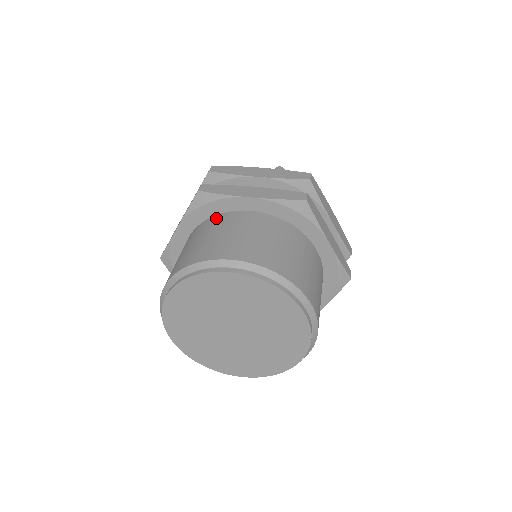
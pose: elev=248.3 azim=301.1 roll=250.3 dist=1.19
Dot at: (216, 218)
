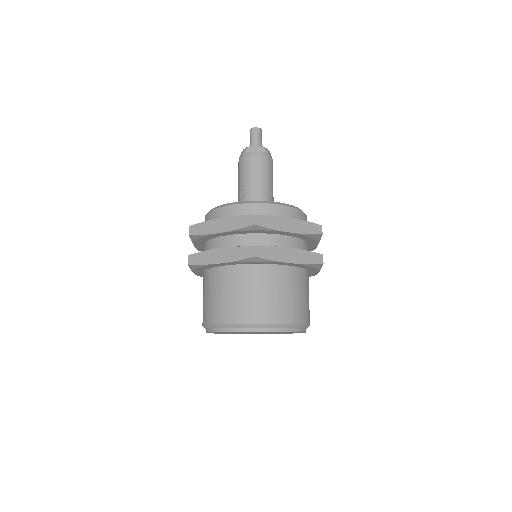
Dot at: (209, 274)
